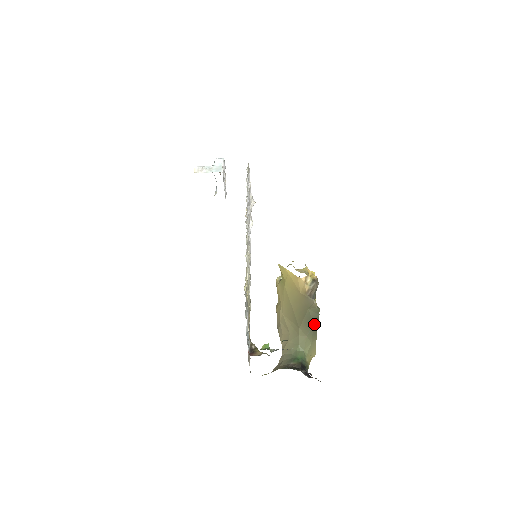
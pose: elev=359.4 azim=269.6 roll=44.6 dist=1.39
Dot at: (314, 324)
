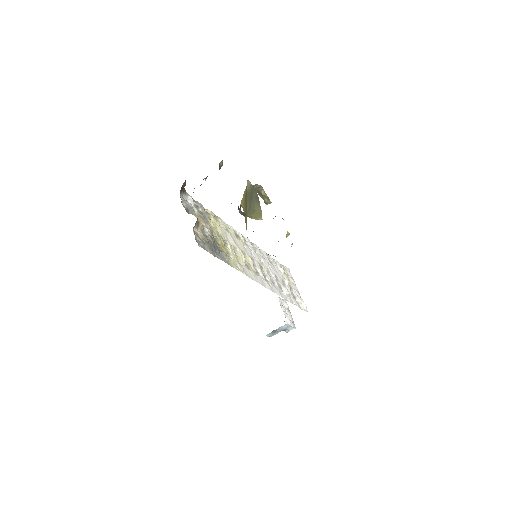
Dot at: (254, 196)
